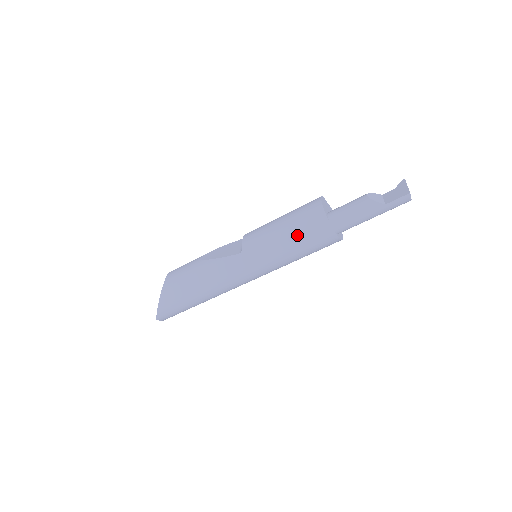
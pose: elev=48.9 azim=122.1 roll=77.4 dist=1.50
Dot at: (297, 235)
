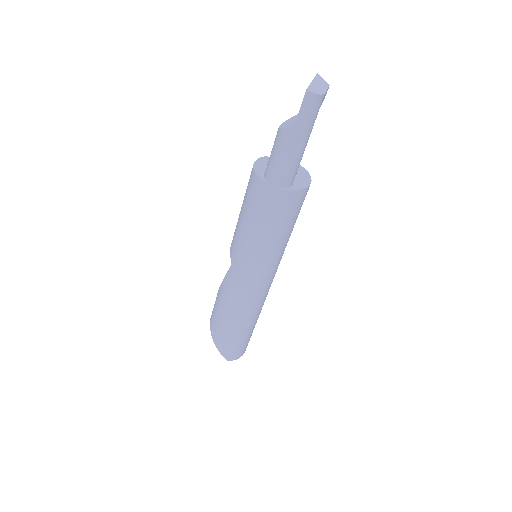
Dot at: (253, 216)
